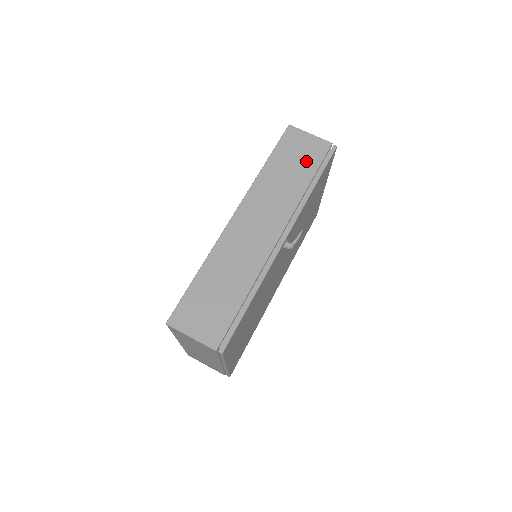
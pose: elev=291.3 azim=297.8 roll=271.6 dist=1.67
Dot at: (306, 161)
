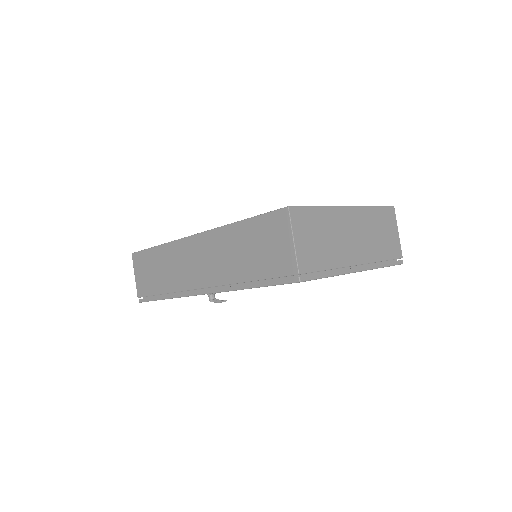
Dot at: (264, 260)
